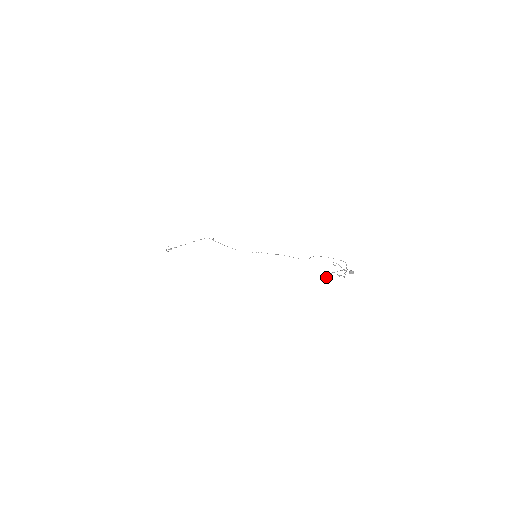
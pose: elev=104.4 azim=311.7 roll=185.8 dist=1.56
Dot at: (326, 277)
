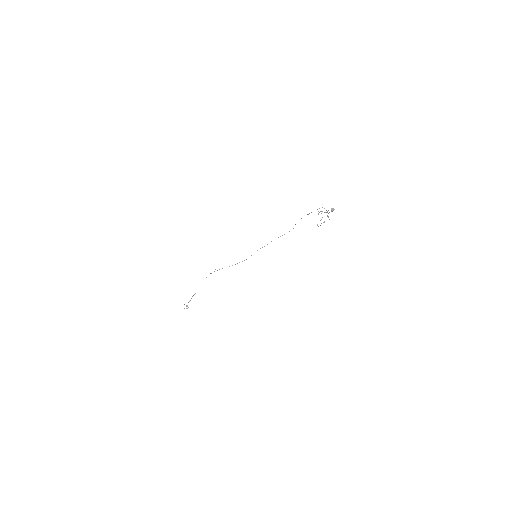
Dot at: occluded
